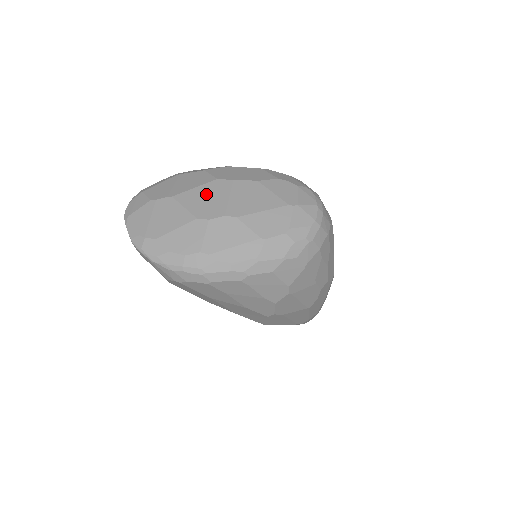
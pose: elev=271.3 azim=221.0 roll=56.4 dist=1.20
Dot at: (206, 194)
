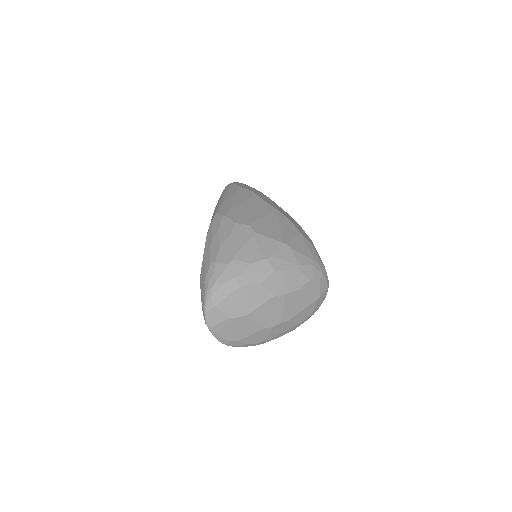
Dot at: (269, 310)
